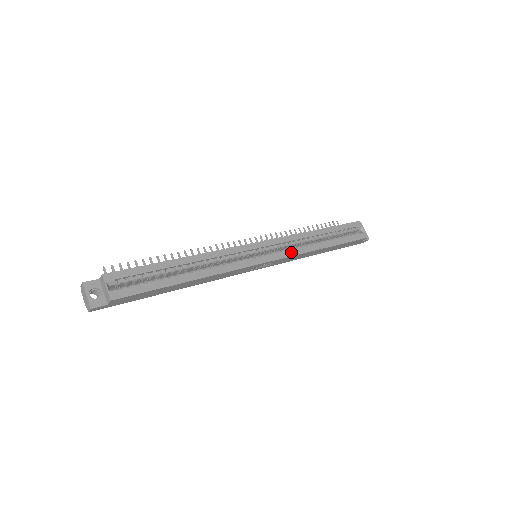
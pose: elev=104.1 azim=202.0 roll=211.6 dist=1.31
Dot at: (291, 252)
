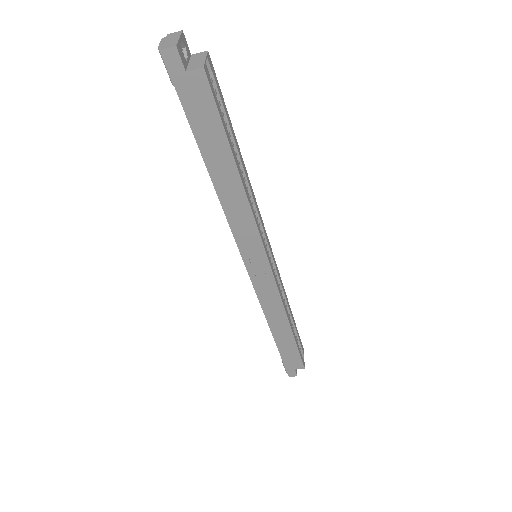
Dot at: occluded
